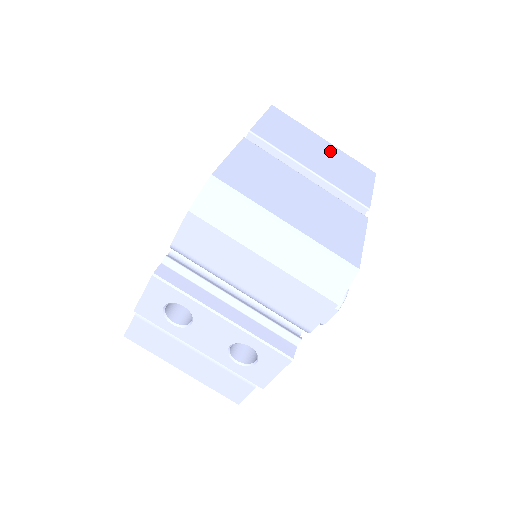
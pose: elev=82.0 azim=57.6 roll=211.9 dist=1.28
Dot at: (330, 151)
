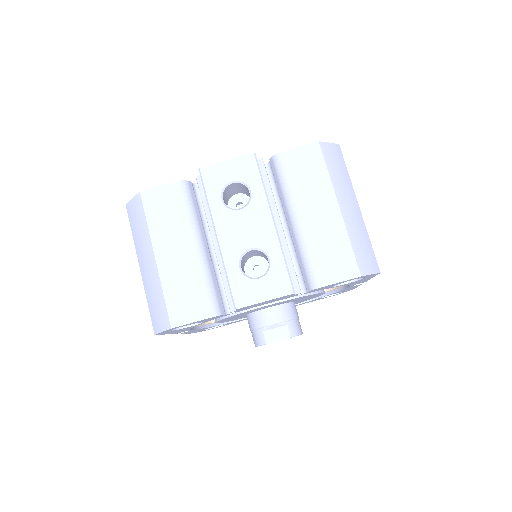
Dot at: occluded
